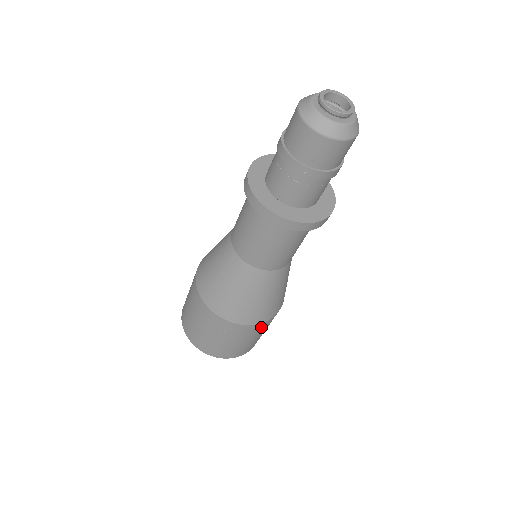
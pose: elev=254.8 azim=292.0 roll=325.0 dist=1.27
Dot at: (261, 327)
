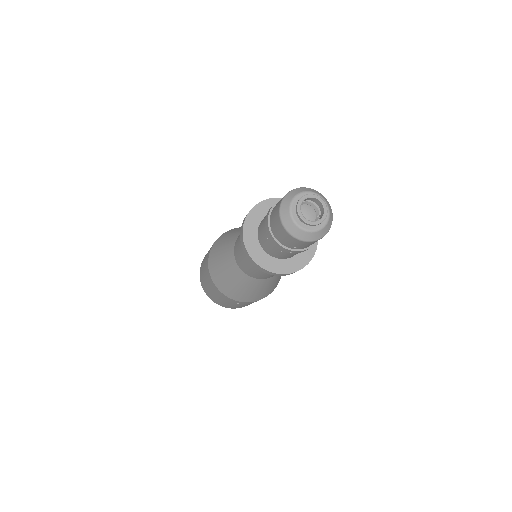
Dot at: occluded
